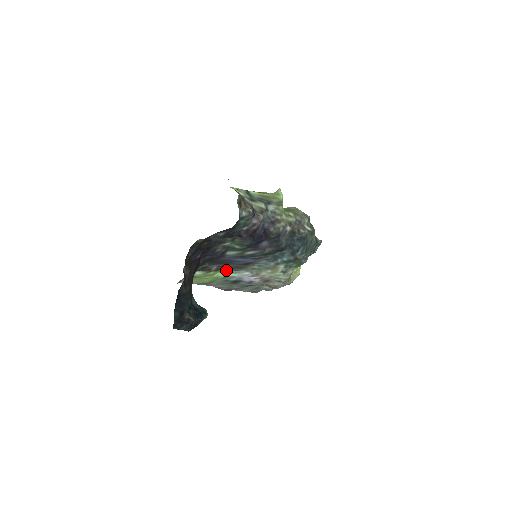
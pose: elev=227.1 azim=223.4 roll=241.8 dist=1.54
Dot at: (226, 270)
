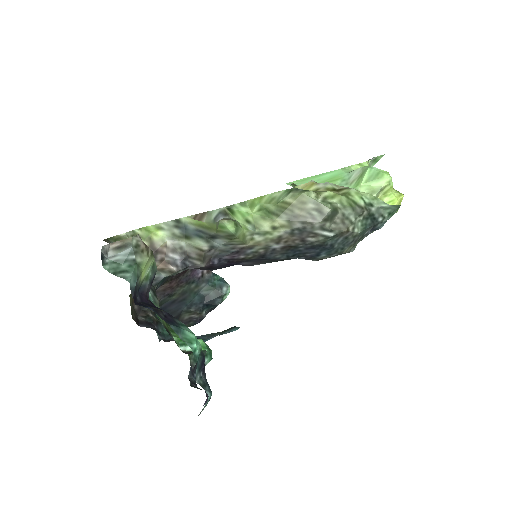
Dot at: occluded
